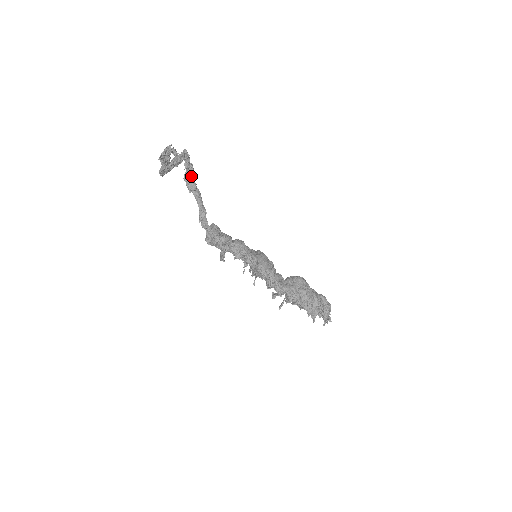
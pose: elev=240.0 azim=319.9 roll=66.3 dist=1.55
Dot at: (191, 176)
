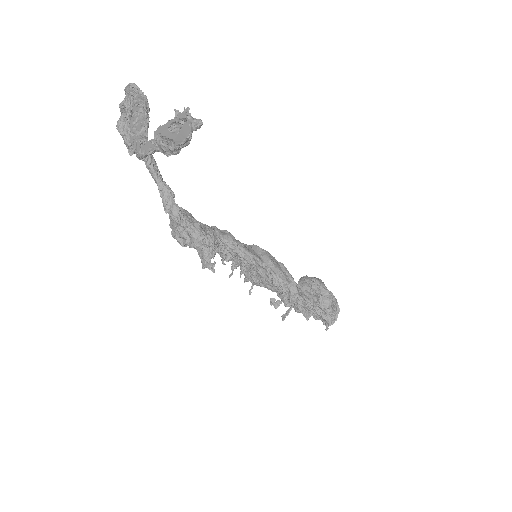
Dot at: occluded
